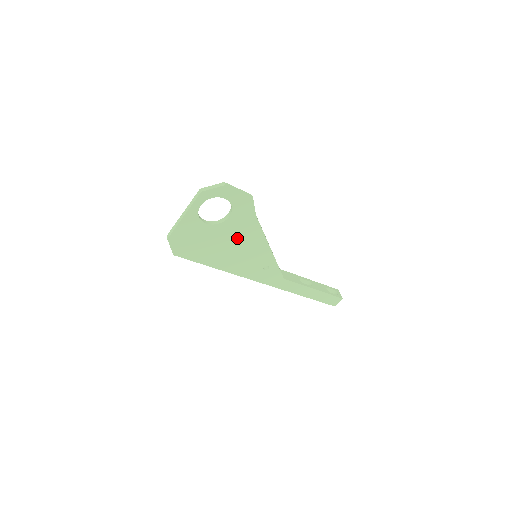
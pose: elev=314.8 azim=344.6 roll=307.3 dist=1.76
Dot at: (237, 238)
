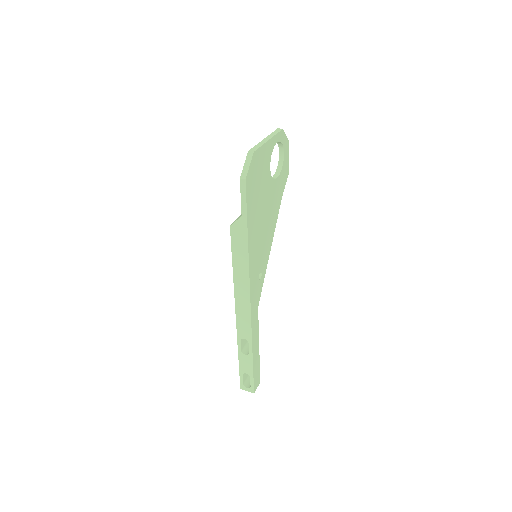
Dot at: (269, 210)
